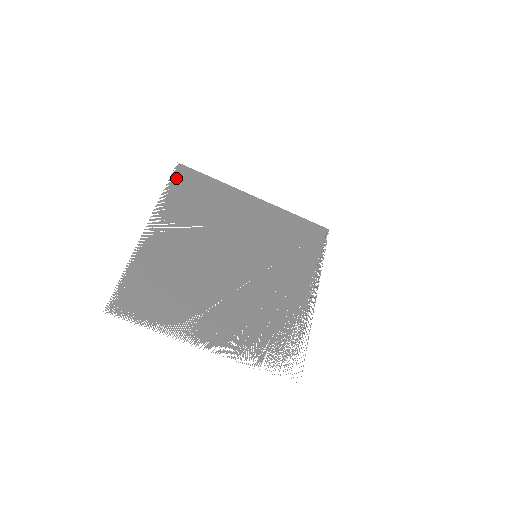
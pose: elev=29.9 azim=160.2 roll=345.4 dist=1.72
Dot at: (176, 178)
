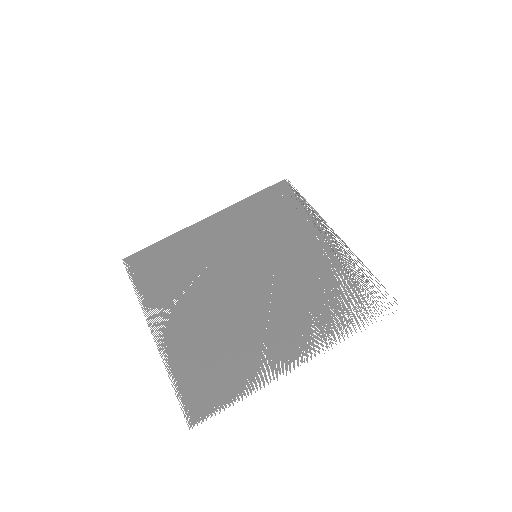
Dot at: (133, 271)
